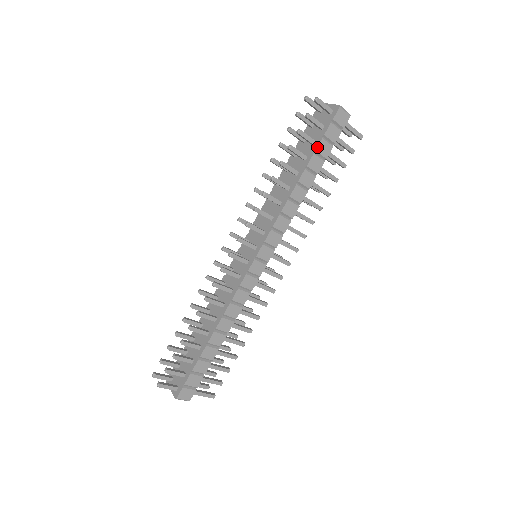
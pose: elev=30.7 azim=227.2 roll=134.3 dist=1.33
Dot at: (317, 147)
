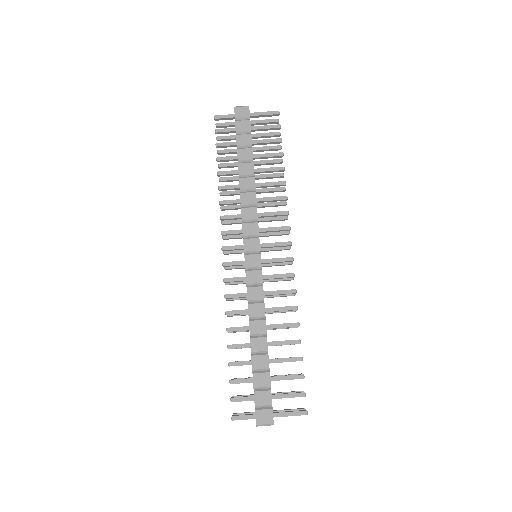
Dot at: (237, 143)
